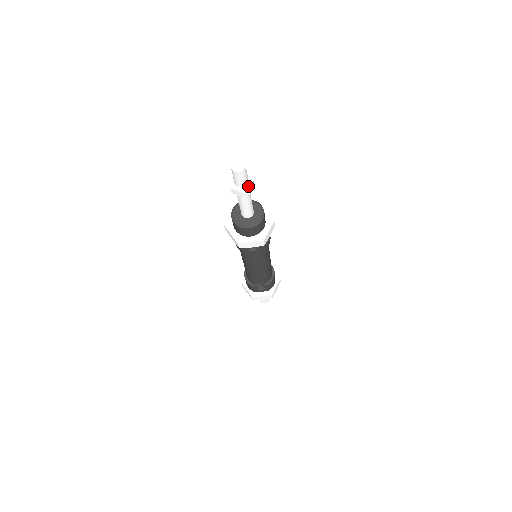
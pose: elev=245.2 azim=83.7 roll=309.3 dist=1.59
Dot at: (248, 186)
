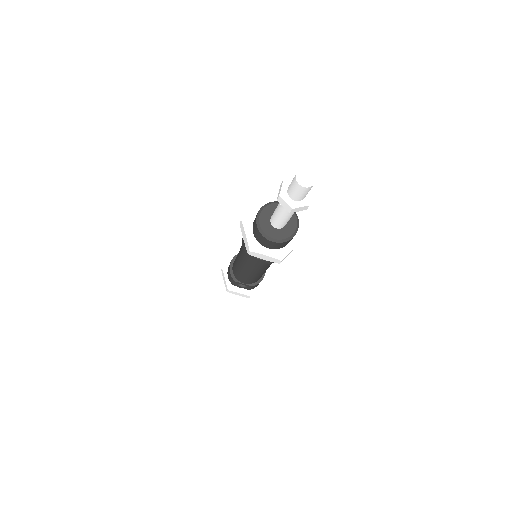
Dot at: (303, 203)
